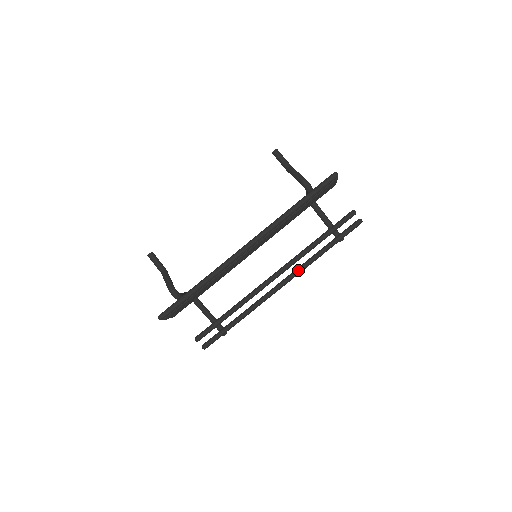
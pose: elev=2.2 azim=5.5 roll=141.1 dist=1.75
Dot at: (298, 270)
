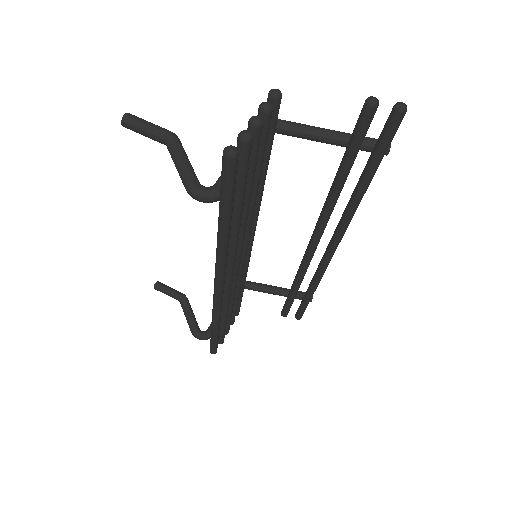
Dot at: (340, 228)
